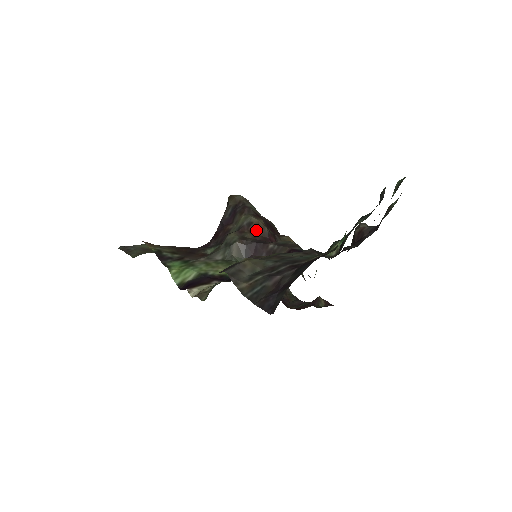
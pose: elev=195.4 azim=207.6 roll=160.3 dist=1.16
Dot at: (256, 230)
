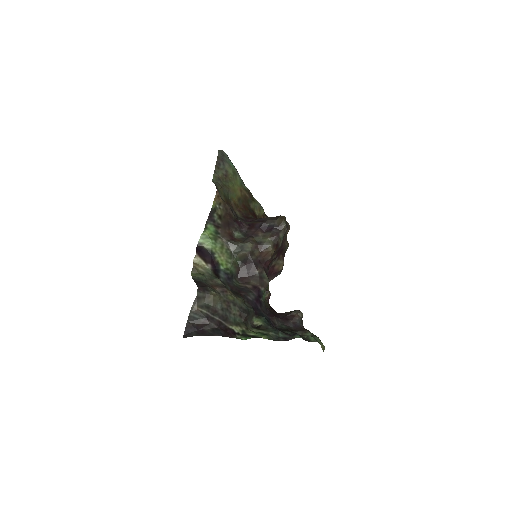
Dot at: (264, 253)
